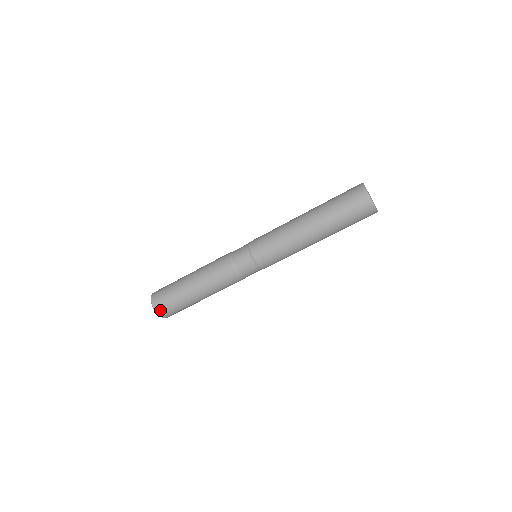
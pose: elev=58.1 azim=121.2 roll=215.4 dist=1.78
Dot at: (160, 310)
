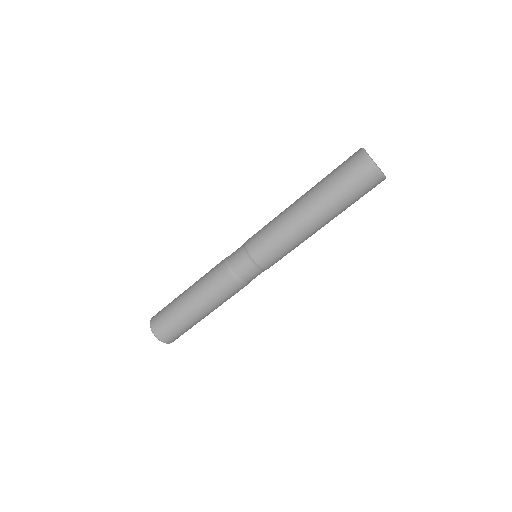
Dot at: (171, 341)
